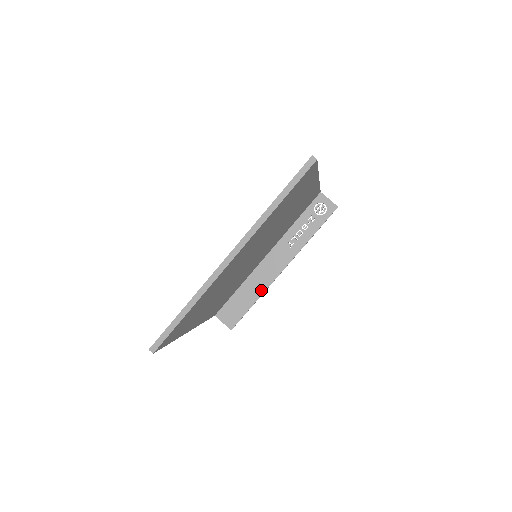
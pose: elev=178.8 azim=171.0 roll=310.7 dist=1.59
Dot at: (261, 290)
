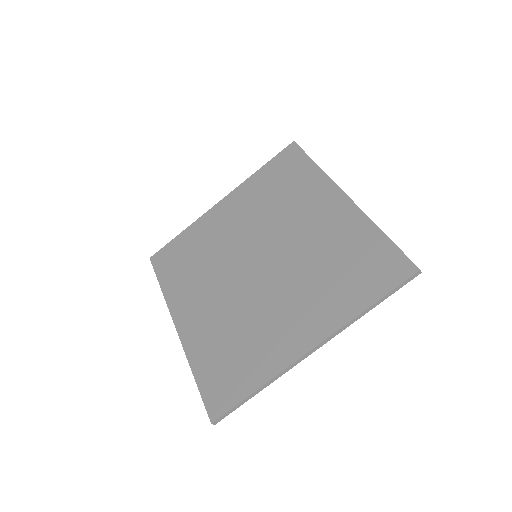
Dot at: occluded
